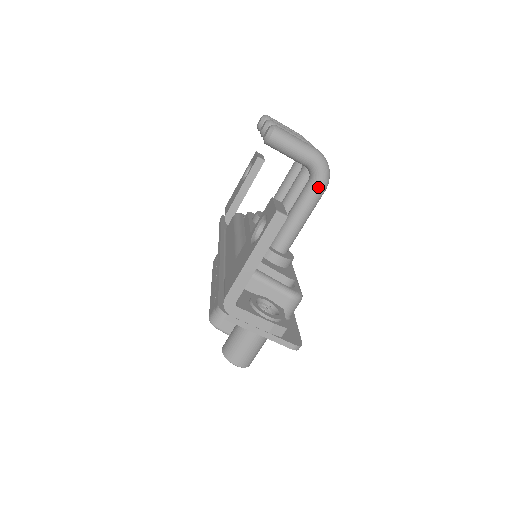
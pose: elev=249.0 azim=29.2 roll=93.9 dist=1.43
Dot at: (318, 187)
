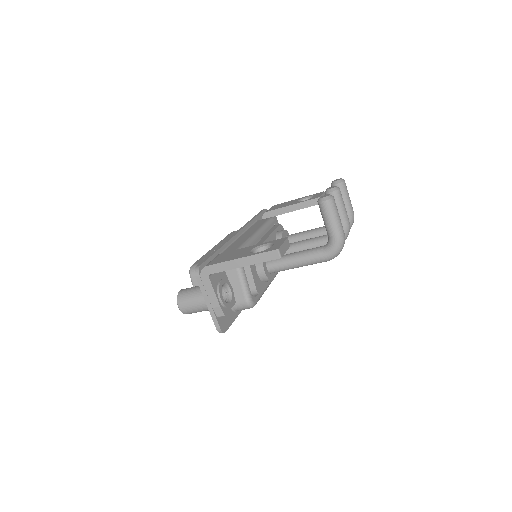
Dot at: (324, 255)
